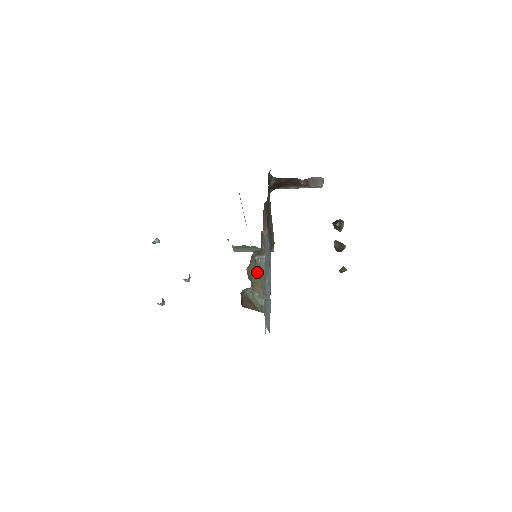
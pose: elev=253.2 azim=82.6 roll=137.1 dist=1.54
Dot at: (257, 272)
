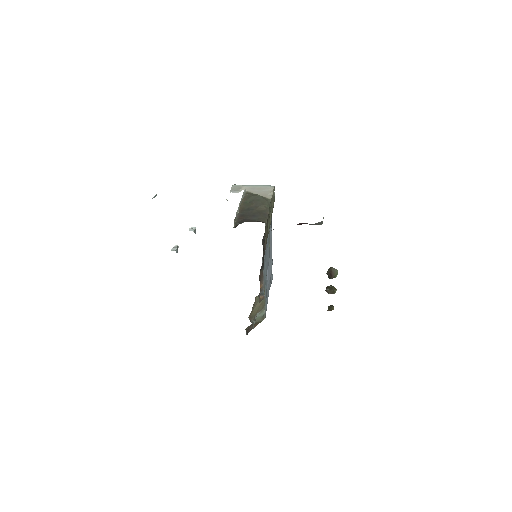
Dot at: (258, 302)
